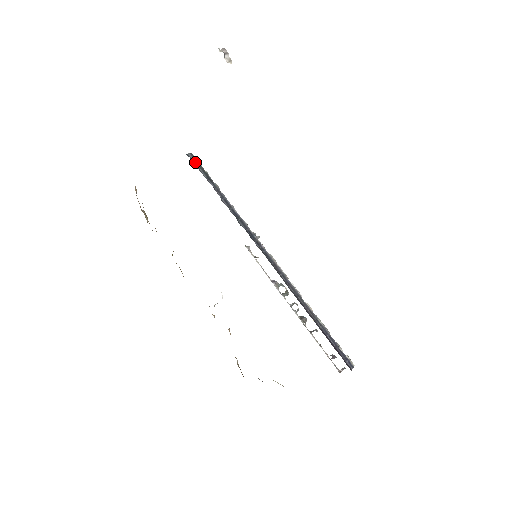
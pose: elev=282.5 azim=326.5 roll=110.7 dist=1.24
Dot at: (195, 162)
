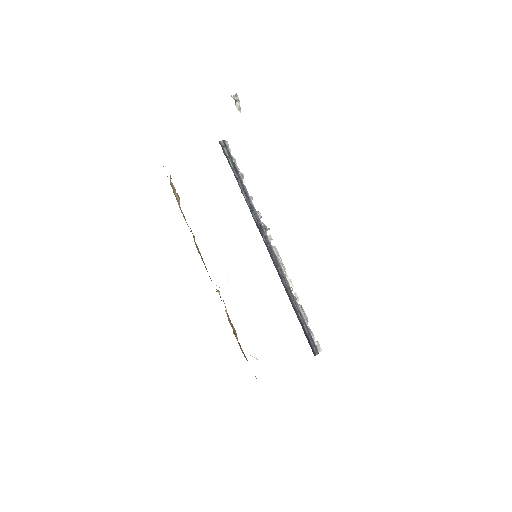
Dot at: (226, 150)
